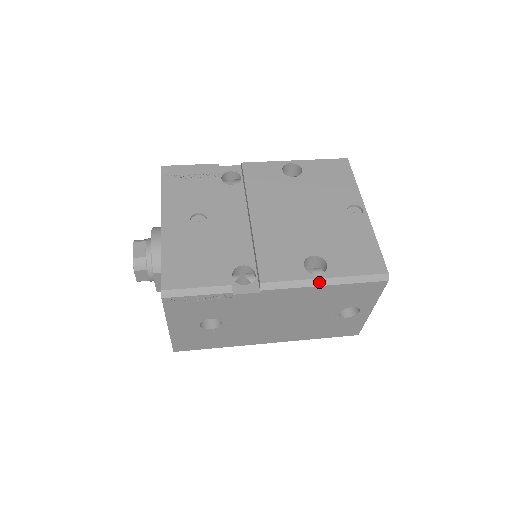
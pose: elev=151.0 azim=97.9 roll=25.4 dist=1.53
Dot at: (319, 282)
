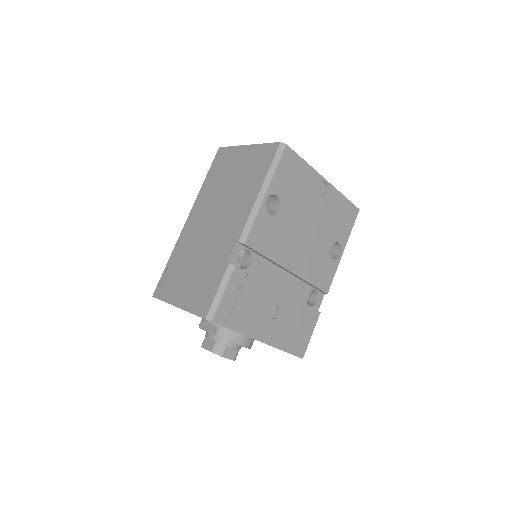
Dot at: occluded
